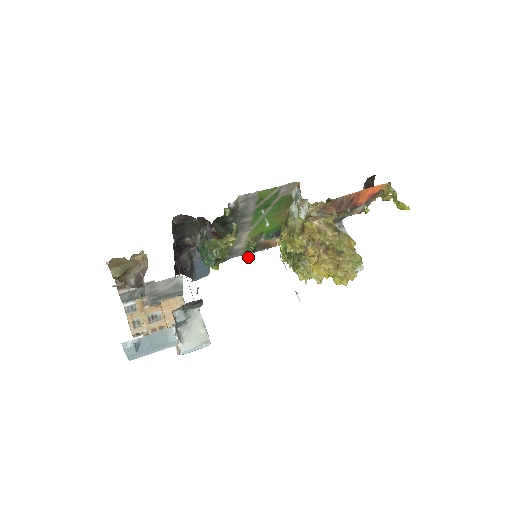
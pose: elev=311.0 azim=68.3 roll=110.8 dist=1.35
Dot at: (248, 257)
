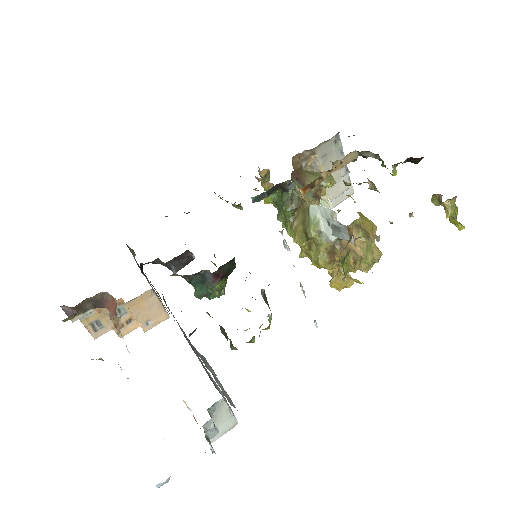
Dot at: occluded
